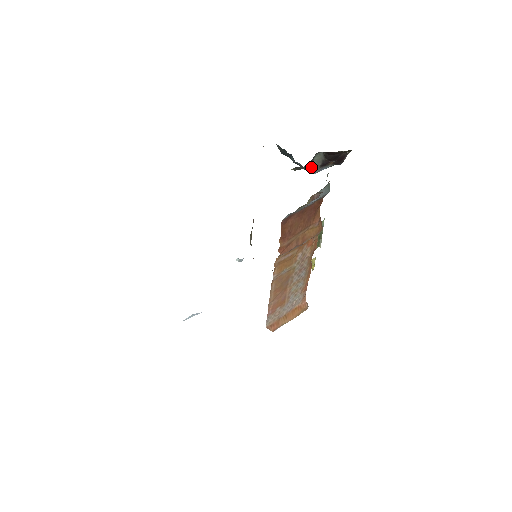
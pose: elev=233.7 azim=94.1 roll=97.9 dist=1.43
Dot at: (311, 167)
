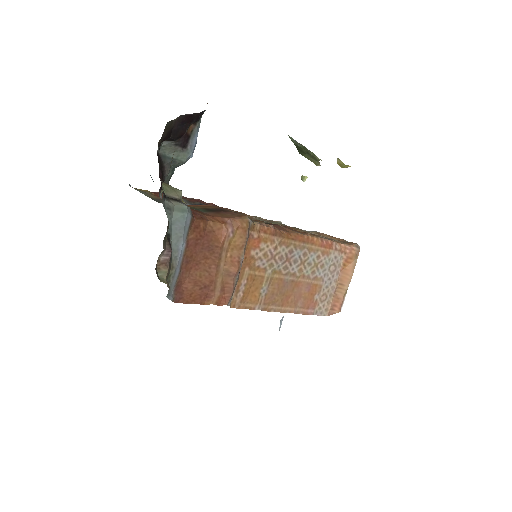
Dot at: (177, 162)
